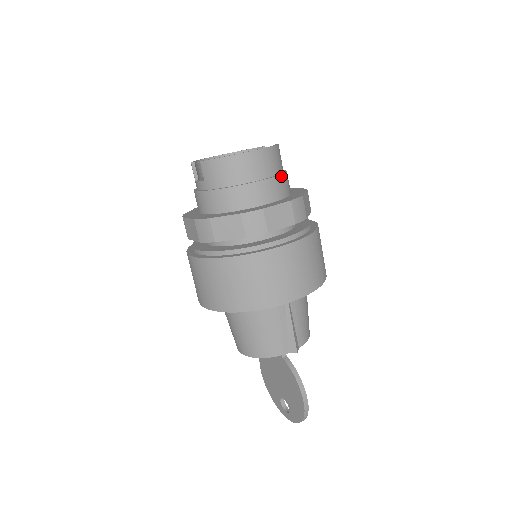
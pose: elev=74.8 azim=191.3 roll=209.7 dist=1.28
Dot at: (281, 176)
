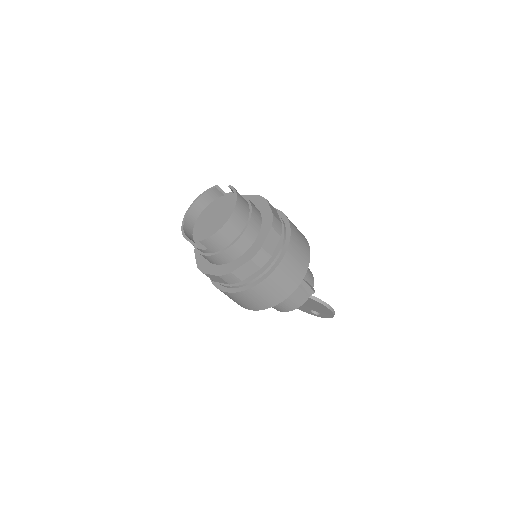
Dot at: (252, 211)
